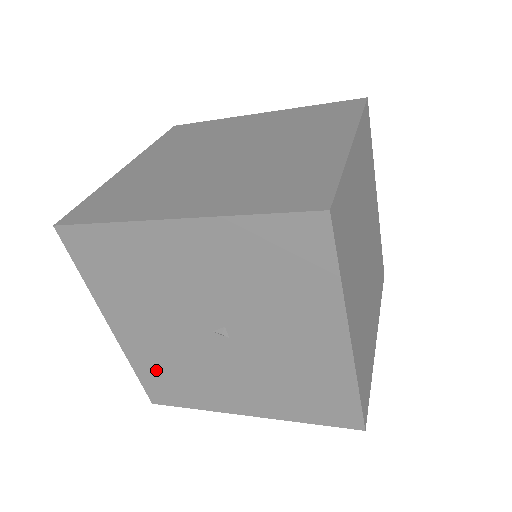
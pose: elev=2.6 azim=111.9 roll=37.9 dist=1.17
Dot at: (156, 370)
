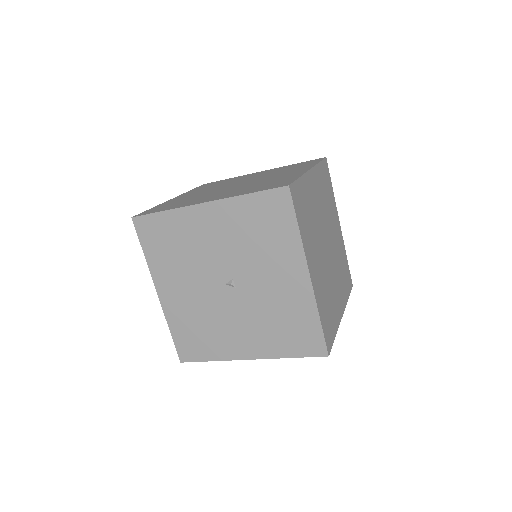
Dot at: (186, 327)
